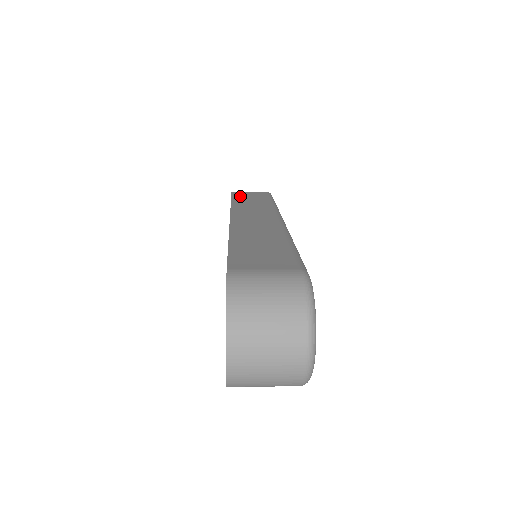
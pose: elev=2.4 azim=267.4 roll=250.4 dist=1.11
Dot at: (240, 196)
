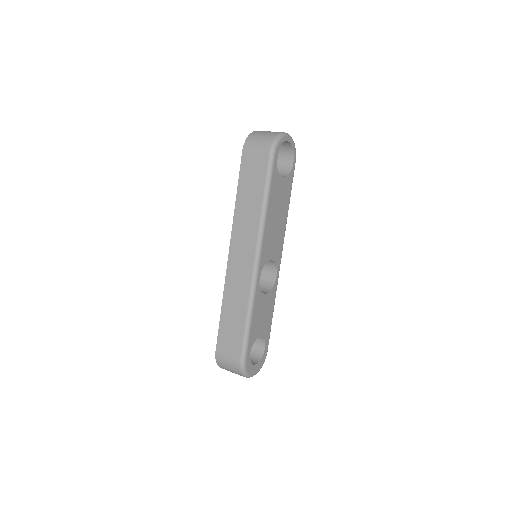
Dot at: (245, 176)
